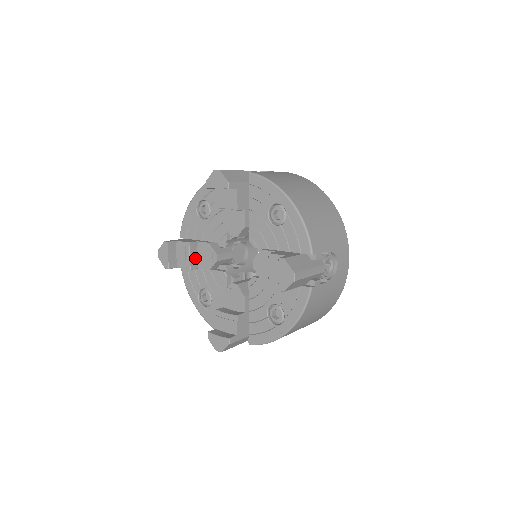
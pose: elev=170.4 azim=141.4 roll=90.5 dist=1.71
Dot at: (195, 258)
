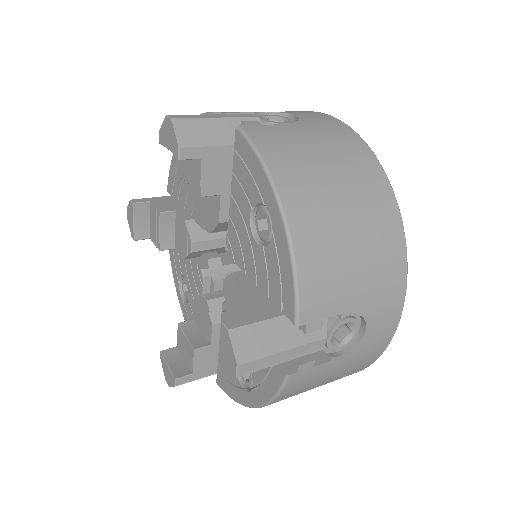
Dot at: (171, 234)
